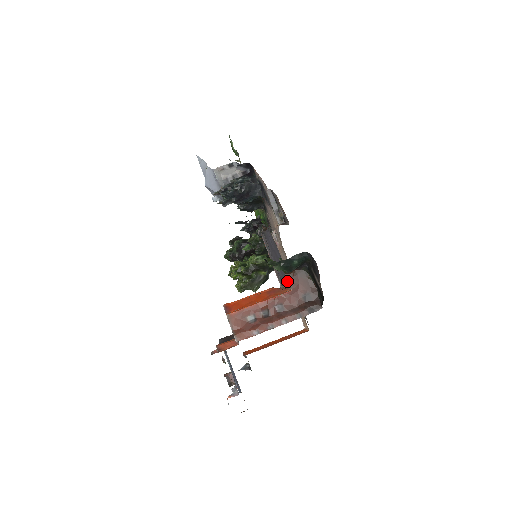
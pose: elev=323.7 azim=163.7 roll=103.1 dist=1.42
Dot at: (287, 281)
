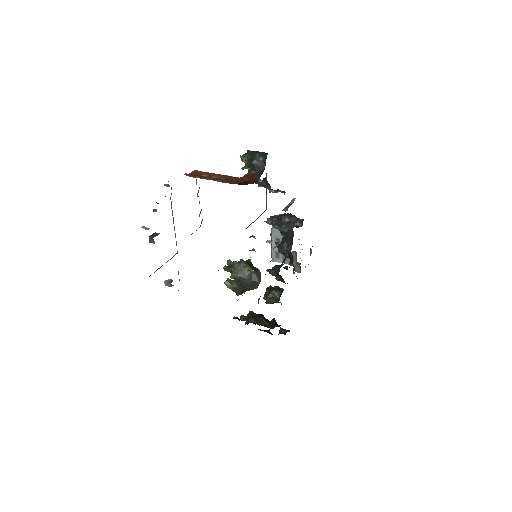
Dot at: occluded
